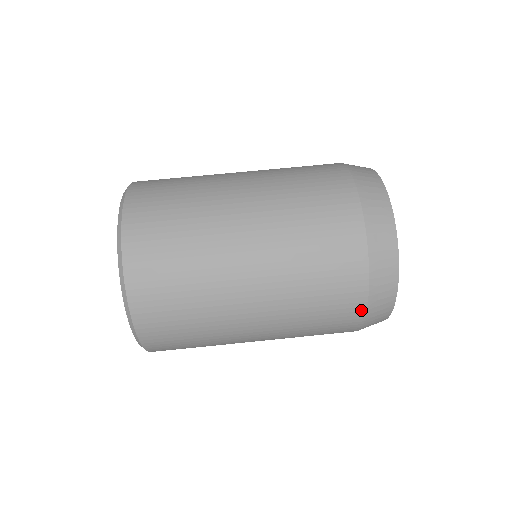
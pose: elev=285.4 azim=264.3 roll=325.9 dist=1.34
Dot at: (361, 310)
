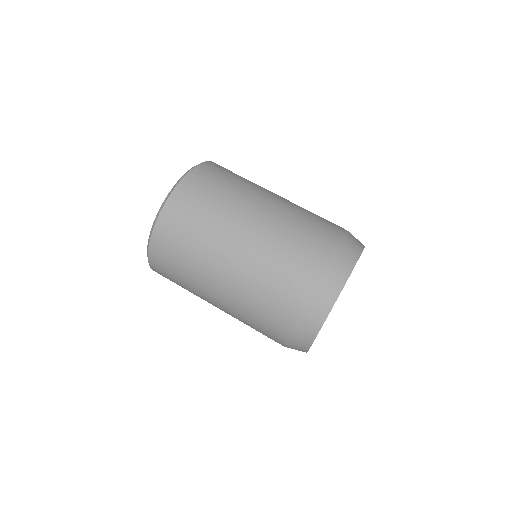
Dot at: (288, 328)
